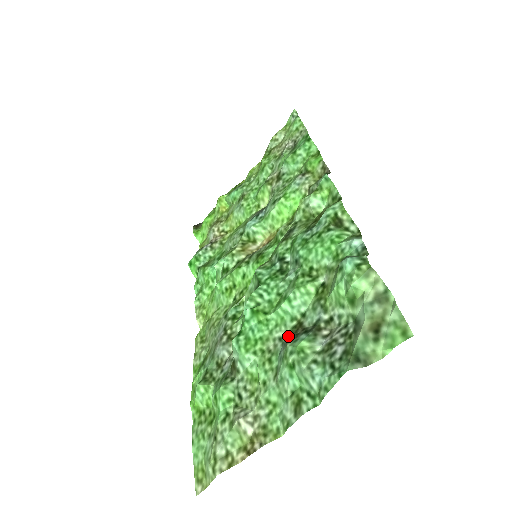
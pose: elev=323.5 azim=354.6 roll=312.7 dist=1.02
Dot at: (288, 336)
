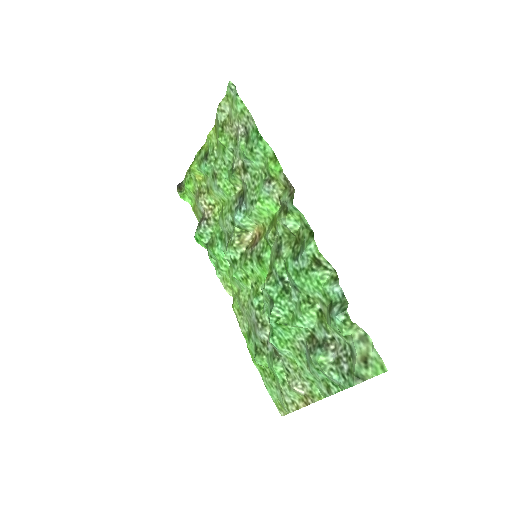
Dot at: (308, 345)
